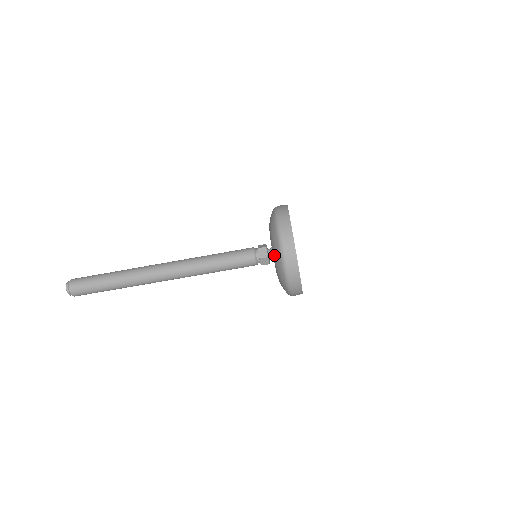
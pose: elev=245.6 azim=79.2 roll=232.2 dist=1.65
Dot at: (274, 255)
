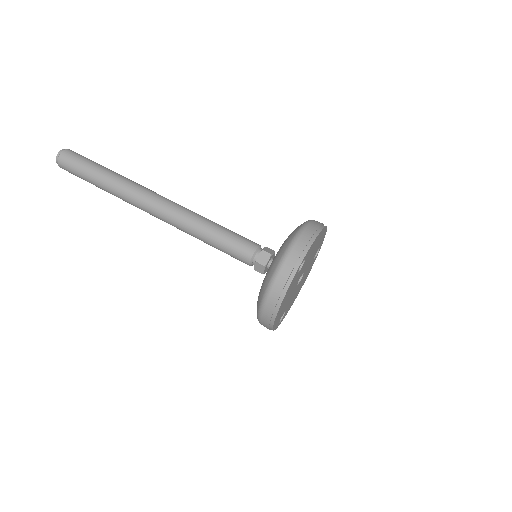
Dot at: (268, 269)
